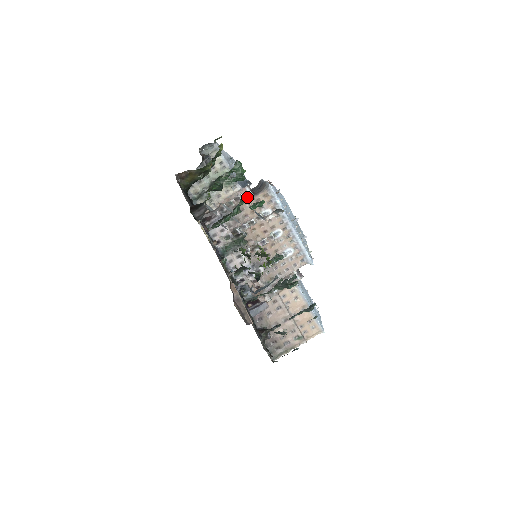
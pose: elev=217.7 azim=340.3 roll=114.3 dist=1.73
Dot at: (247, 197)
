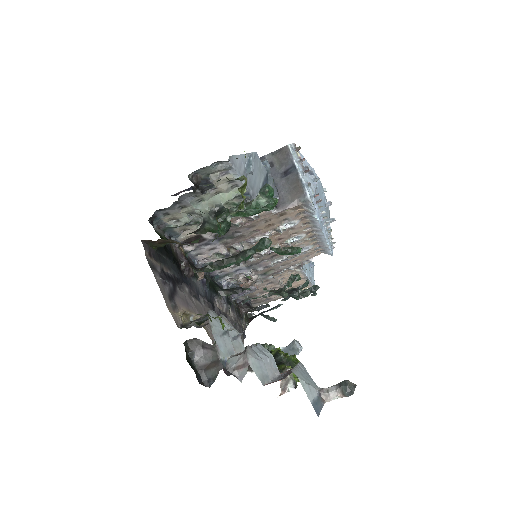
Dot at: (265, 213)
